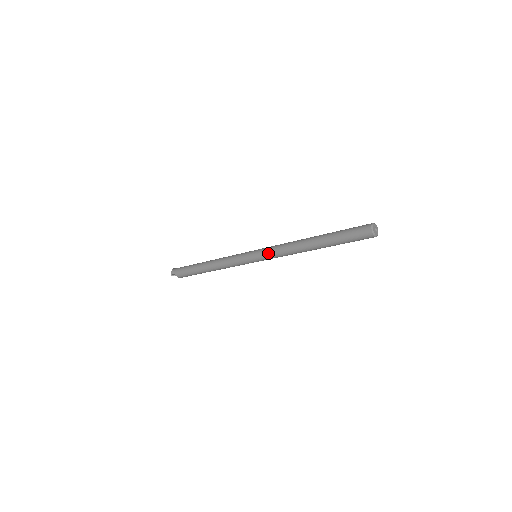
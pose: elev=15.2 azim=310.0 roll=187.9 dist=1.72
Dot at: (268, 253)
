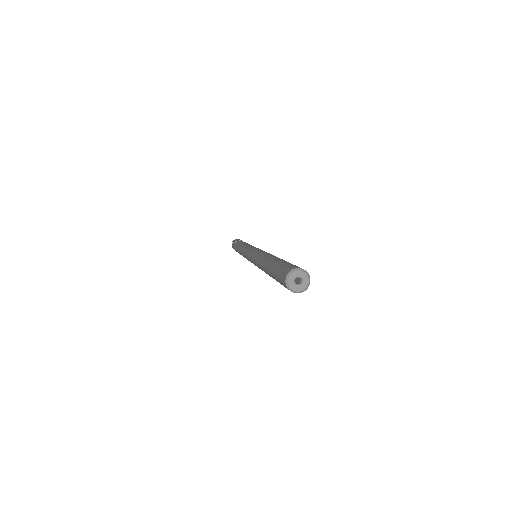
Dot at: (253, 253)
